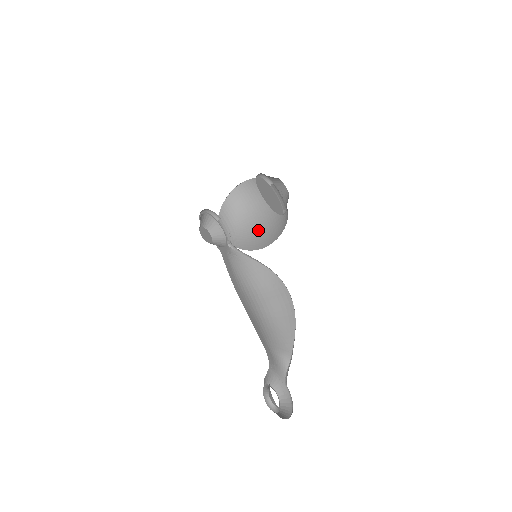
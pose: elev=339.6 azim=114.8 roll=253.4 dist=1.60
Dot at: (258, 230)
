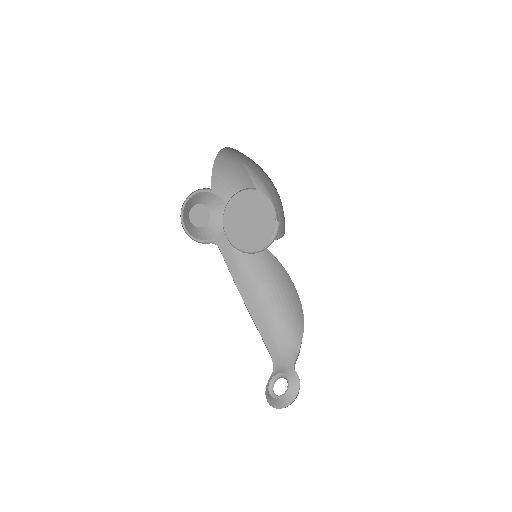
Dot at: occluded
